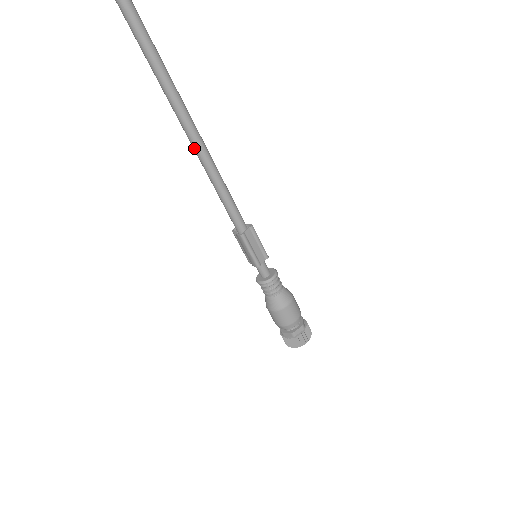
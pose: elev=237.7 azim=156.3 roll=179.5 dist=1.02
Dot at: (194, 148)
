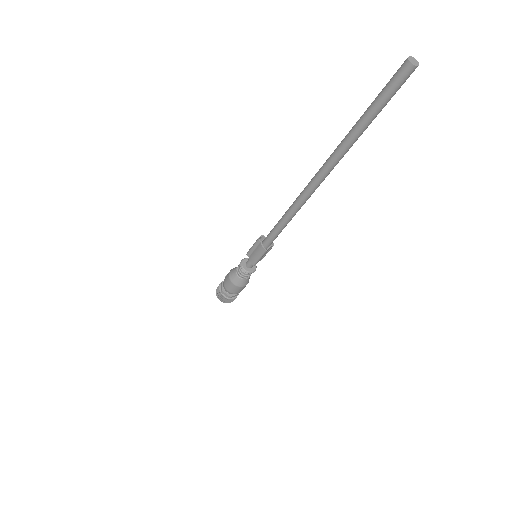
Dot at: (297, 203)
